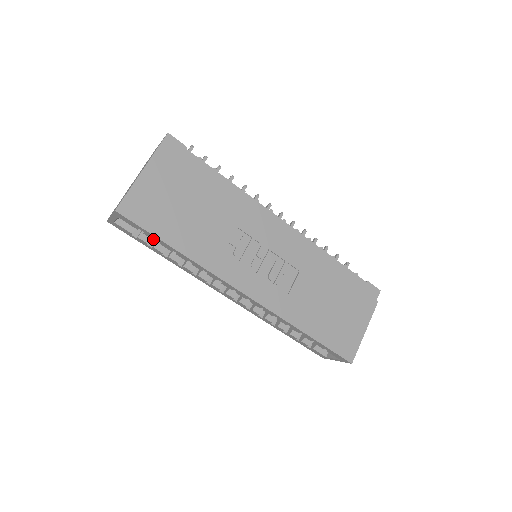
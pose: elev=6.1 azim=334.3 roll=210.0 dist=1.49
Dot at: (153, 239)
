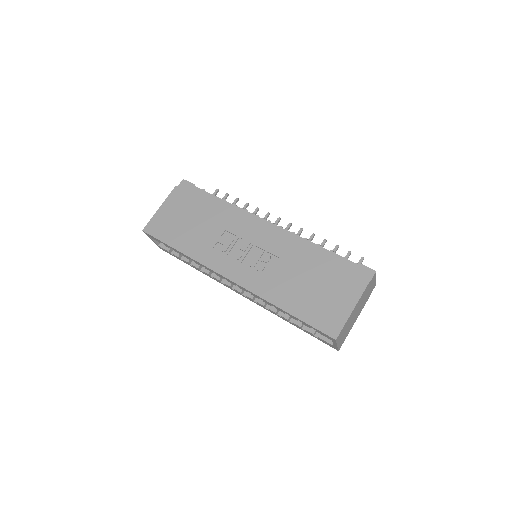
Dot at: occluded
